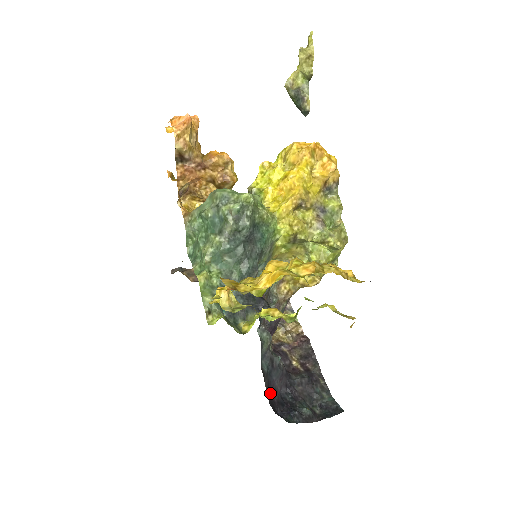
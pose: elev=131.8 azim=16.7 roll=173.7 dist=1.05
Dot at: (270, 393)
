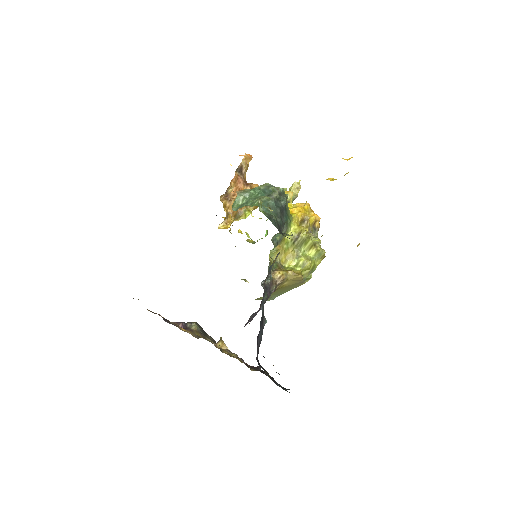
Dot at: (257, 342)
